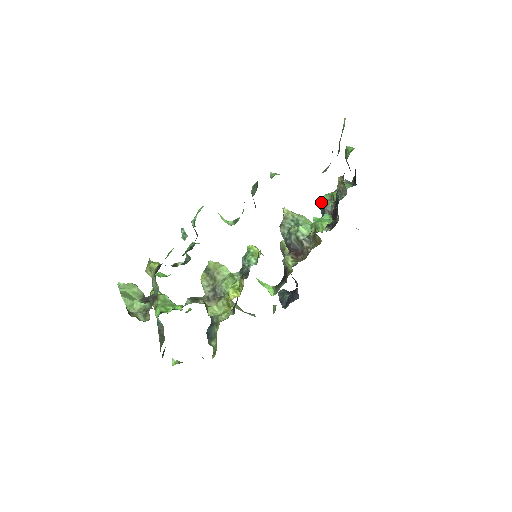
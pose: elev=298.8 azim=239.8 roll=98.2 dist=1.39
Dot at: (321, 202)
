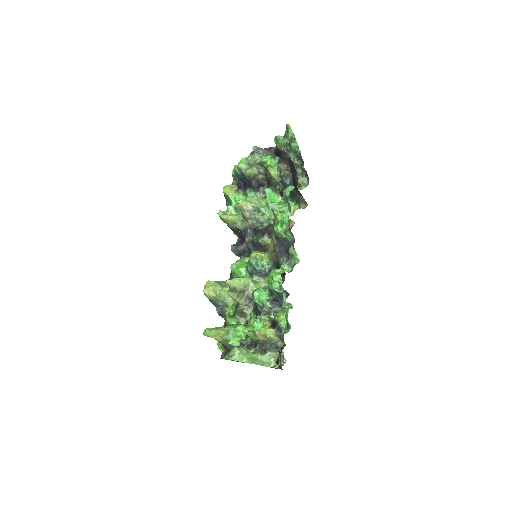
Dot at: (241, 171)
